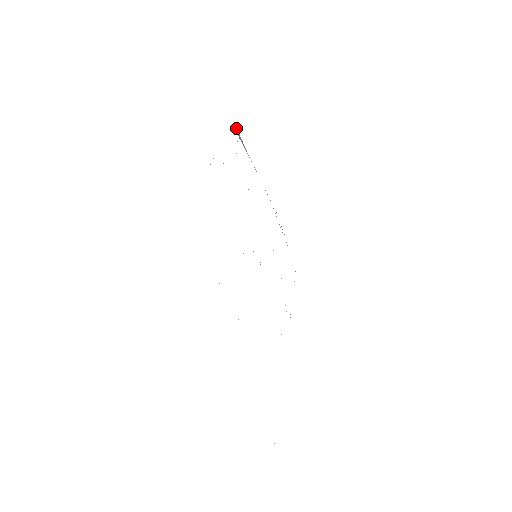
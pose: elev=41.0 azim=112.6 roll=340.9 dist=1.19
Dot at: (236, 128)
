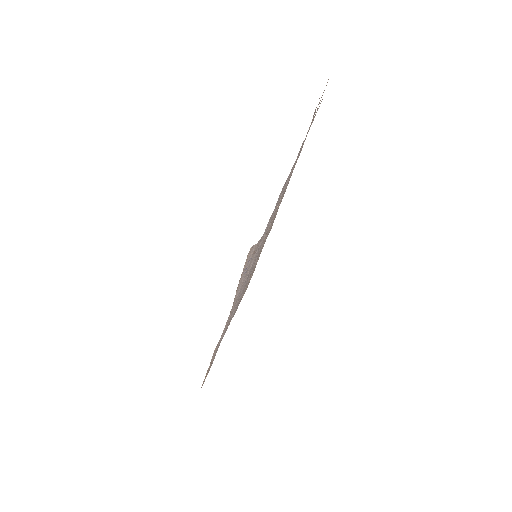
Dot at: (254, 247)
